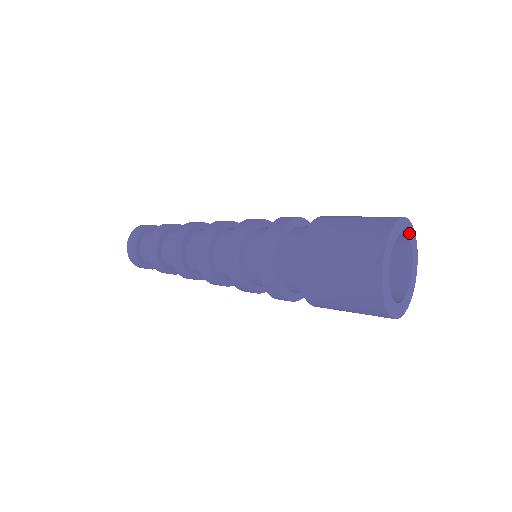
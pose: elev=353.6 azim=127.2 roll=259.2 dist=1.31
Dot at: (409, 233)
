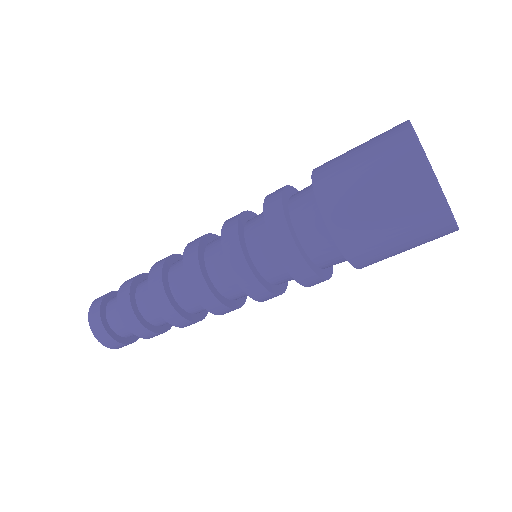
Dot at: (427, 158)
